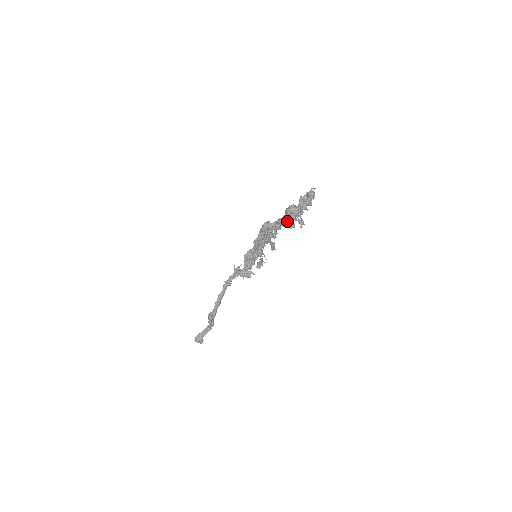
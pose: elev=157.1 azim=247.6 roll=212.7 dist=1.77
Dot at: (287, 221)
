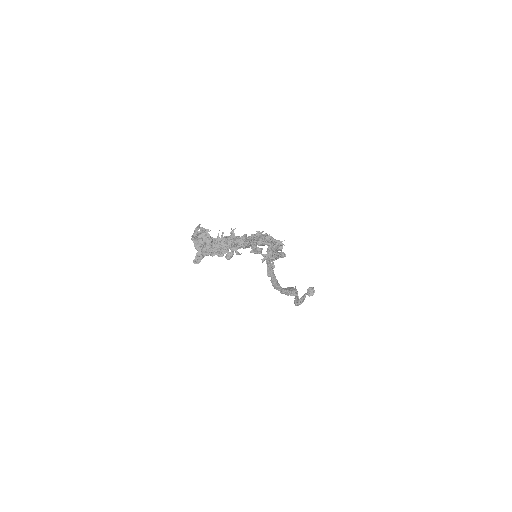
Dot at: (220, 254)
